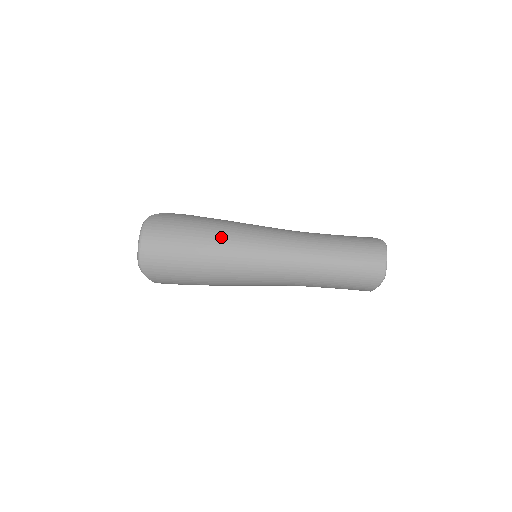
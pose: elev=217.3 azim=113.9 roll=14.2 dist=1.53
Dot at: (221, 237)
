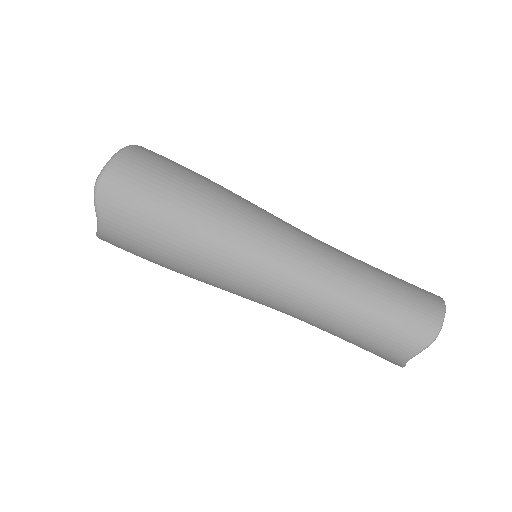
Dot at: (227, 196)
